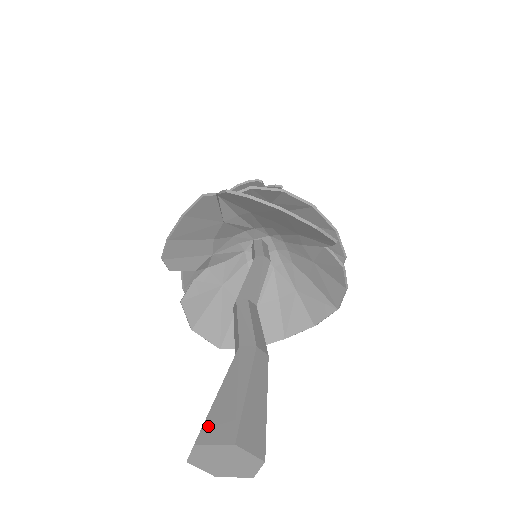
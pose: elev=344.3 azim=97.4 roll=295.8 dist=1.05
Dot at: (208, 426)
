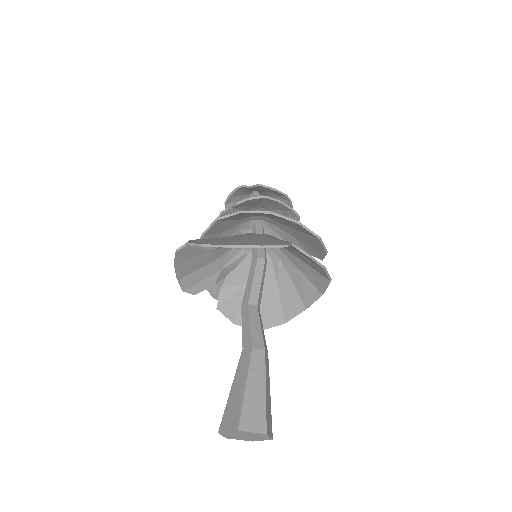
Dot at: (225, 418)
